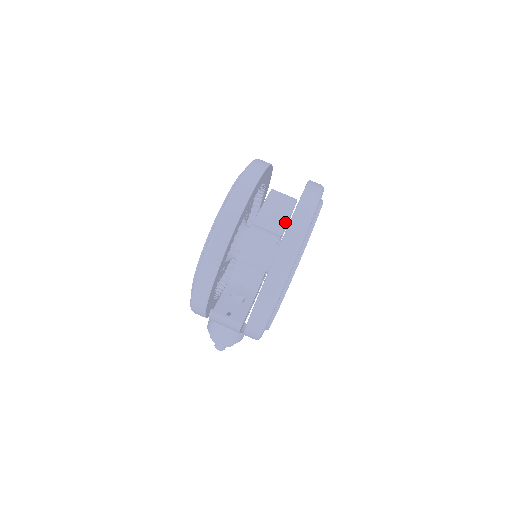
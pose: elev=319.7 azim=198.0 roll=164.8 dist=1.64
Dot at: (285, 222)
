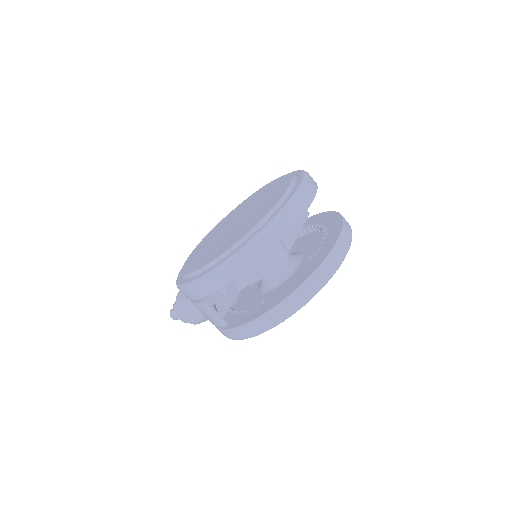
Dot at: (296, 236)
